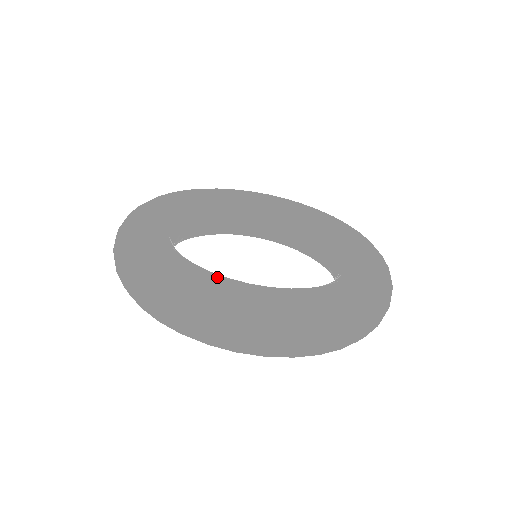
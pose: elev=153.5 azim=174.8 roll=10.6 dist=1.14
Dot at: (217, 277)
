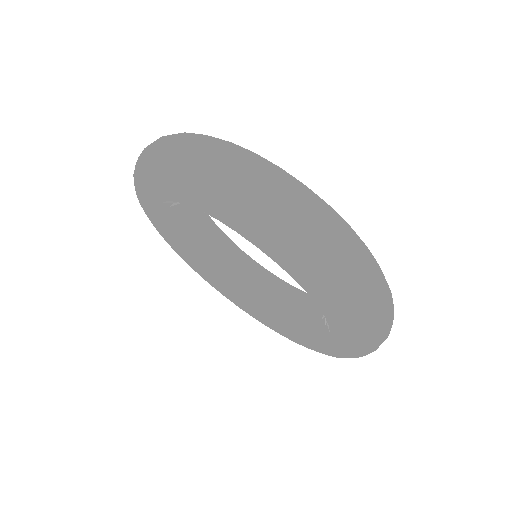
Dot at: occluded
